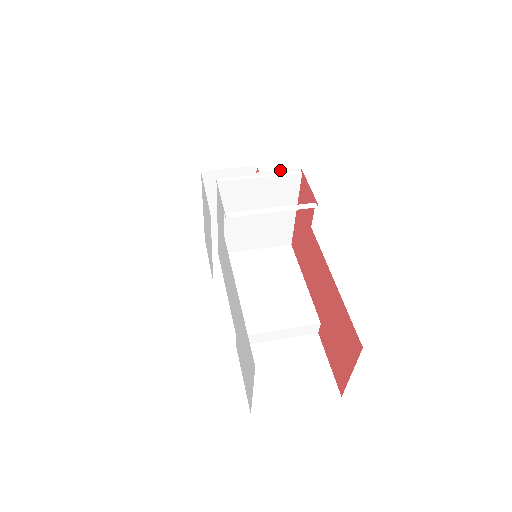
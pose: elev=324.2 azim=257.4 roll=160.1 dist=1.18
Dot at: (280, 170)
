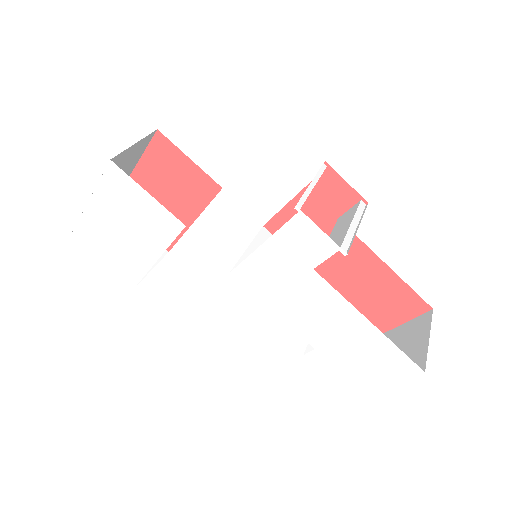
Dot at: (319, 171)
